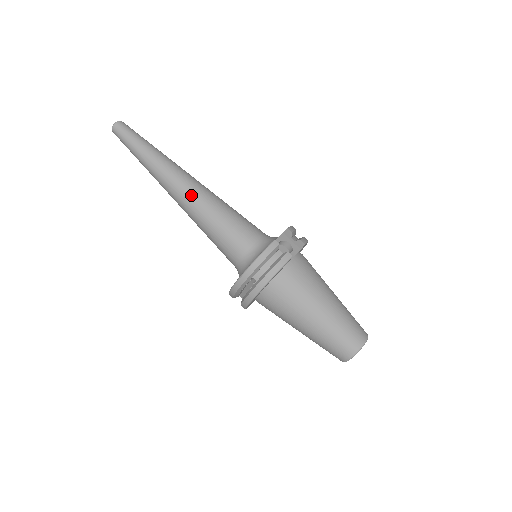
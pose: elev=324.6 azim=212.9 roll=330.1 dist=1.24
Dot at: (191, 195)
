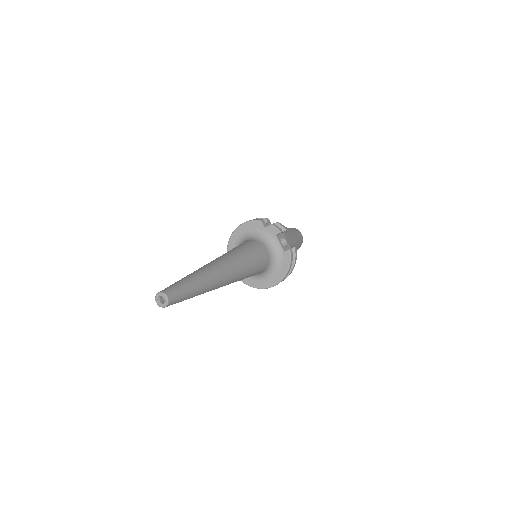
Dot at: (236, 276)
